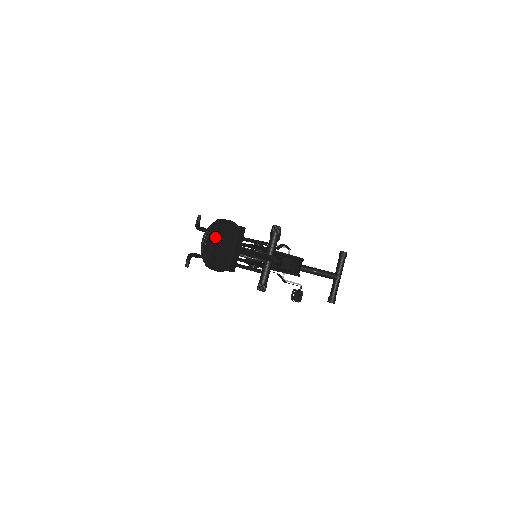
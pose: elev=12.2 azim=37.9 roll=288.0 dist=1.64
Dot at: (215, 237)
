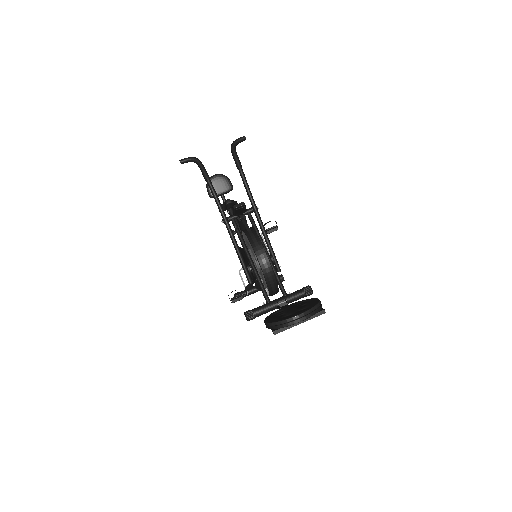
Dot at: occluded
